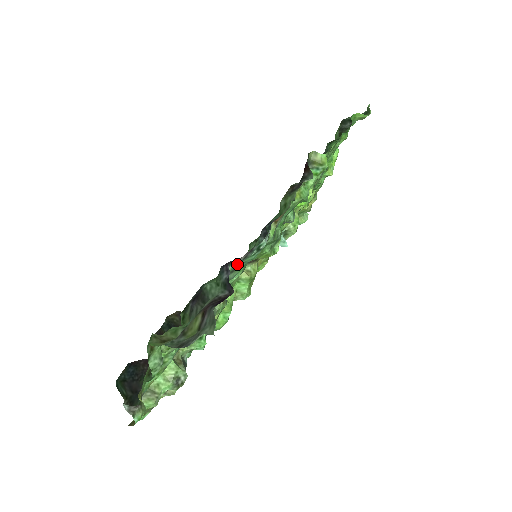
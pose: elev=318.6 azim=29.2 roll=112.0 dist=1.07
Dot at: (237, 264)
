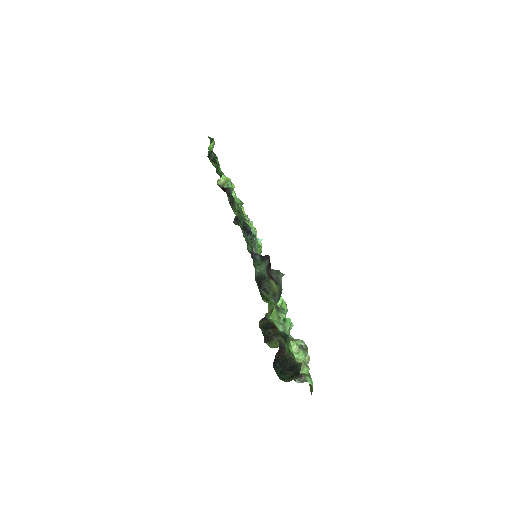
Dot at: (255, 251)
